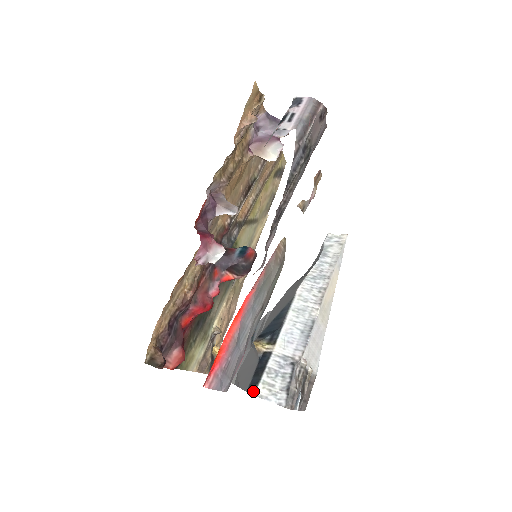
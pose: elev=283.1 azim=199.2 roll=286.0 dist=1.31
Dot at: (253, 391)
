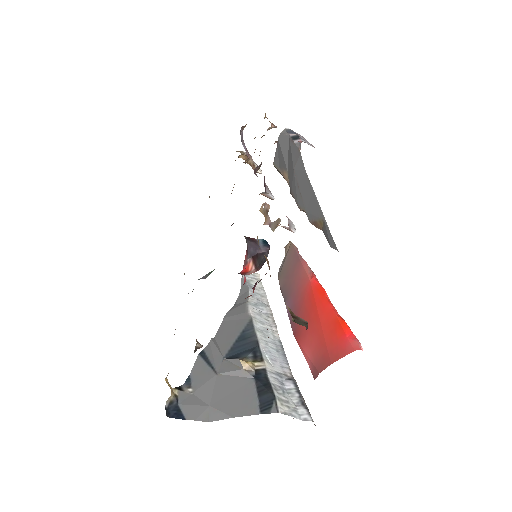
Dot at: (275, 409)
